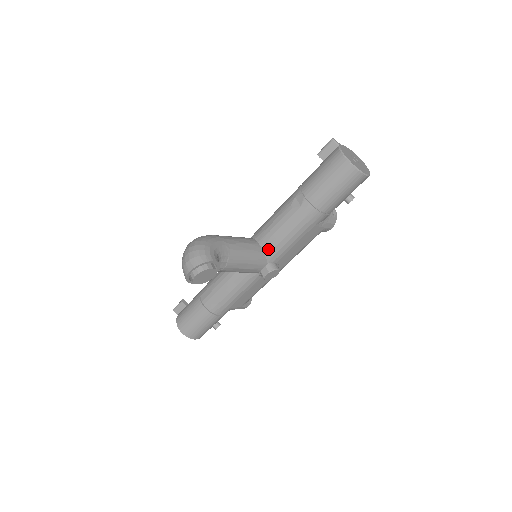
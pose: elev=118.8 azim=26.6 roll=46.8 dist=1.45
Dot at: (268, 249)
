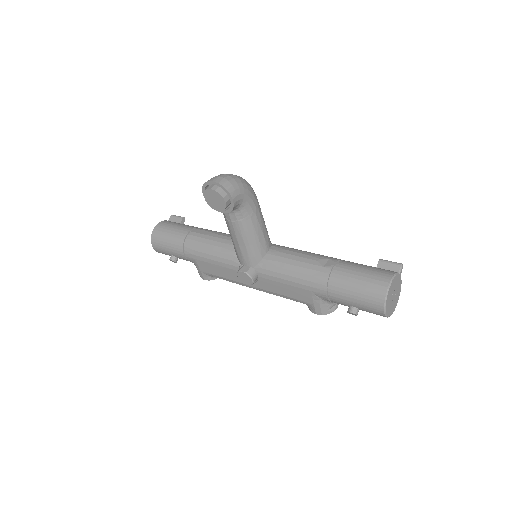
Dot at: (268, 260)
